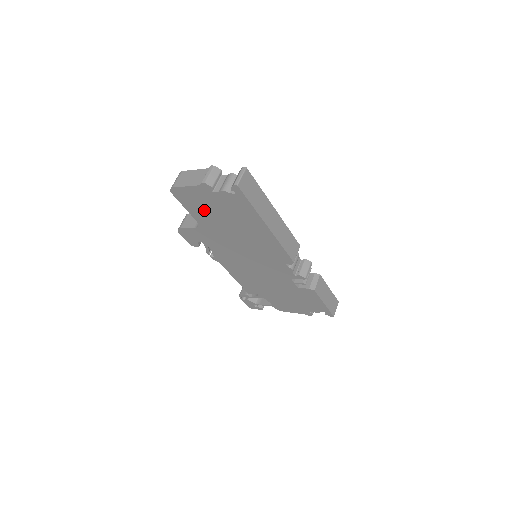
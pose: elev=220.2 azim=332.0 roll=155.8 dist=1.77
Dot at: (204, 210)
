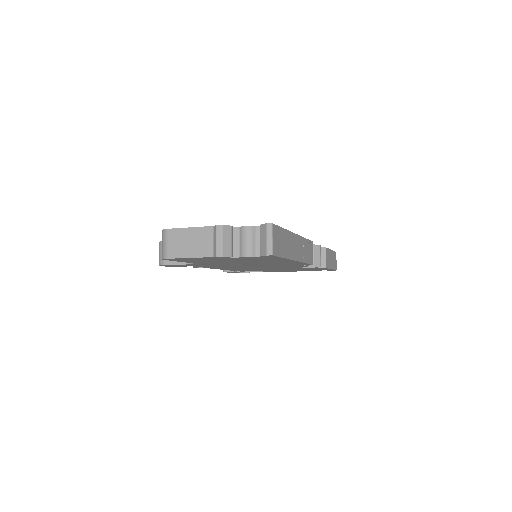
Dot at: (208, 261)
